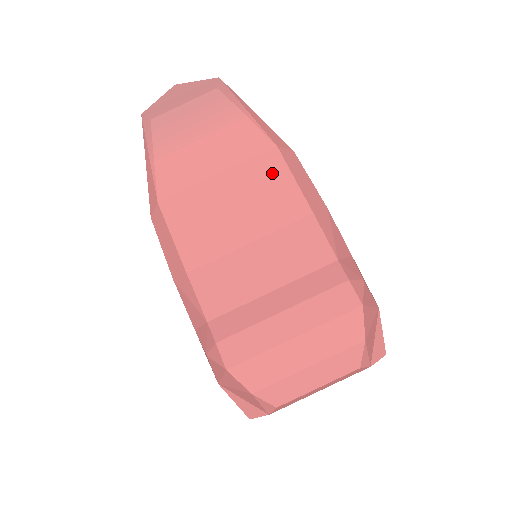
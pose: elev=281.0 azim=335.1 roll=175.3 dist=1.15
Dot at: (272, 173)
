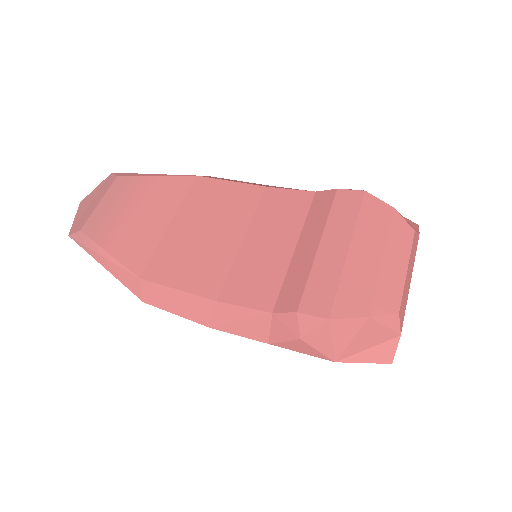
Dot at: (210, 191)
